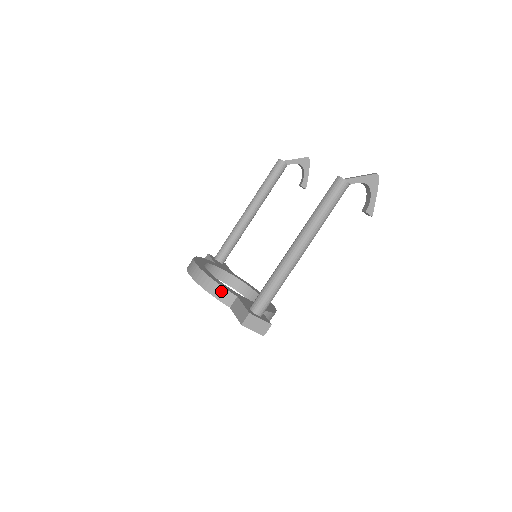
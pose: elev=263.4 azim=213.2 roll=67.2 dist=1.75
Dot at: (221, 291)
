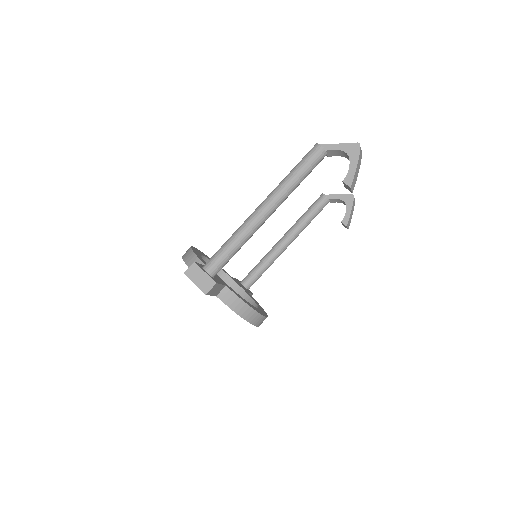
Dot at: (194, 260)
